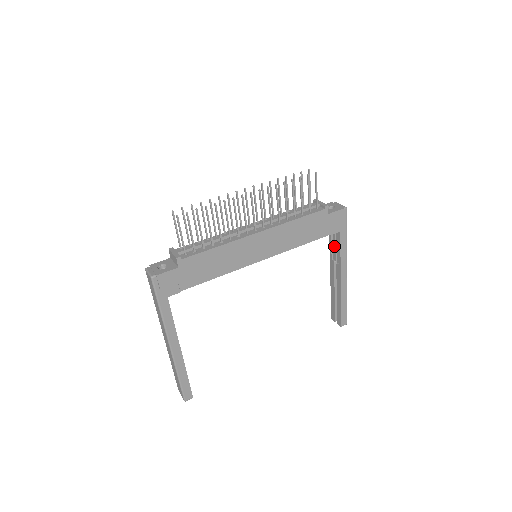
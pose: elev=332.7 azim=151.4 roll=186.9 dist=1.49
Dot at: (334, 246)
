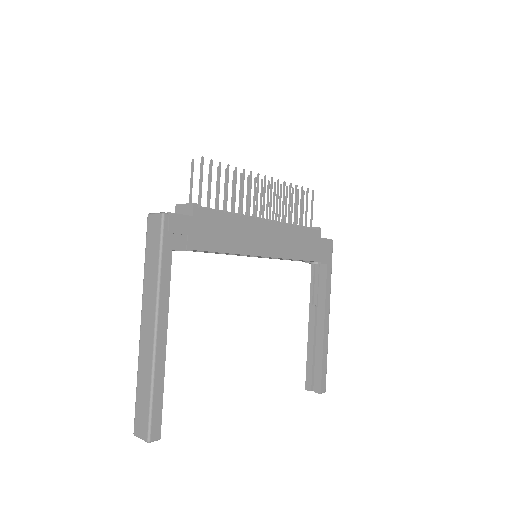
Dot at: (316, 287)
